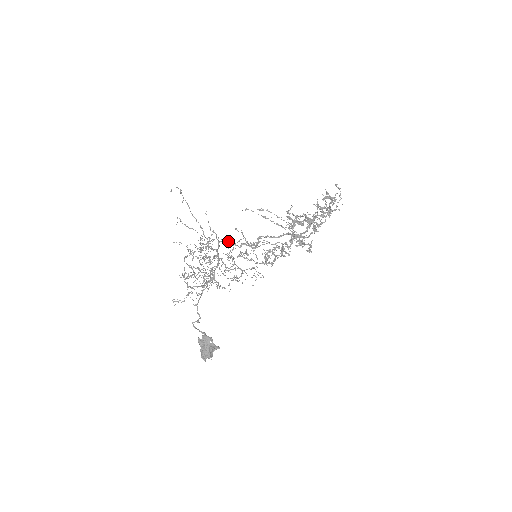
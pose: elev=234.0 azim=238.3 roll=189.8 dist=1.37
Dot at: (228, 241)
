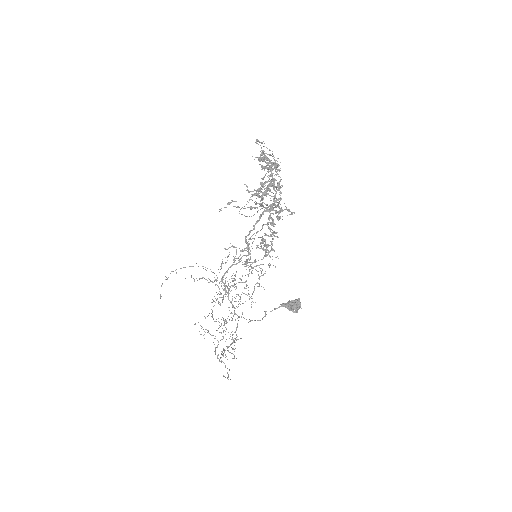
Dot at: (228, 269)
